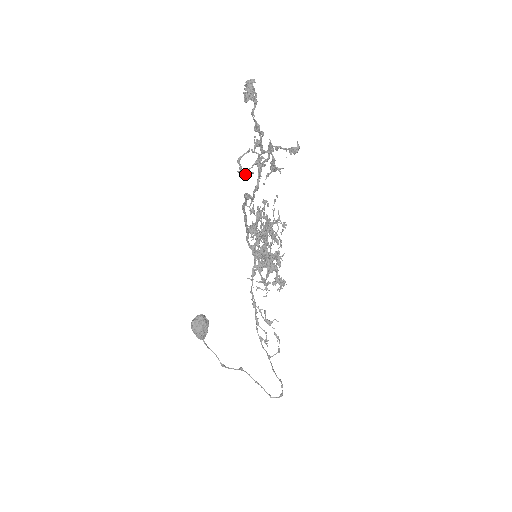
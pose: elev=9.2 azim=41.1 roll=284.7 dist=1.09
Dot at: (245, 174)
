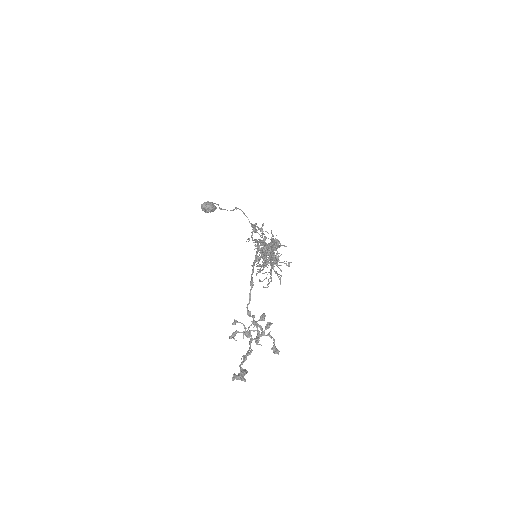
Dot at: occluded
